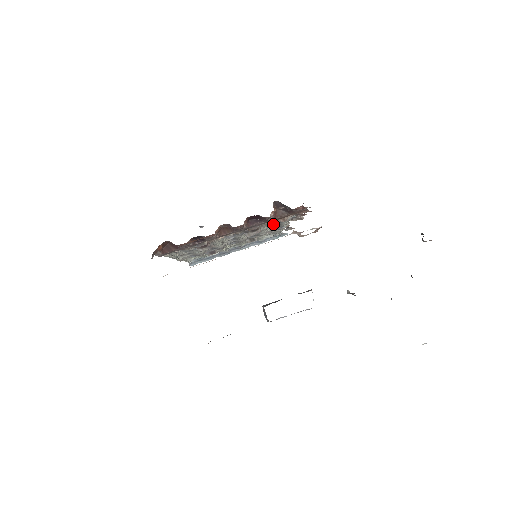
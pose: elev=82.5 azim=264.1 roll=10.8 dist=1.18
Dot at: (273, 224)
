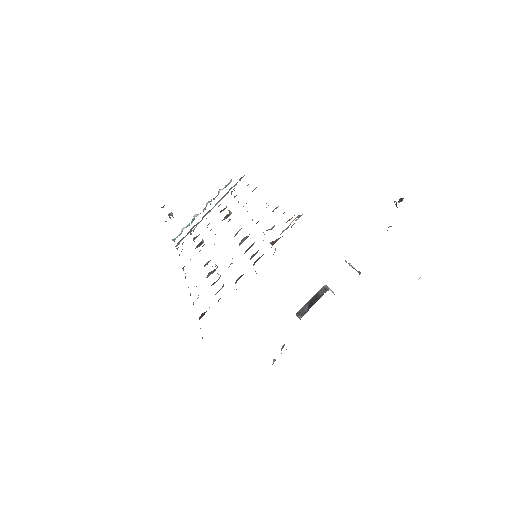
Dot at: occluded
